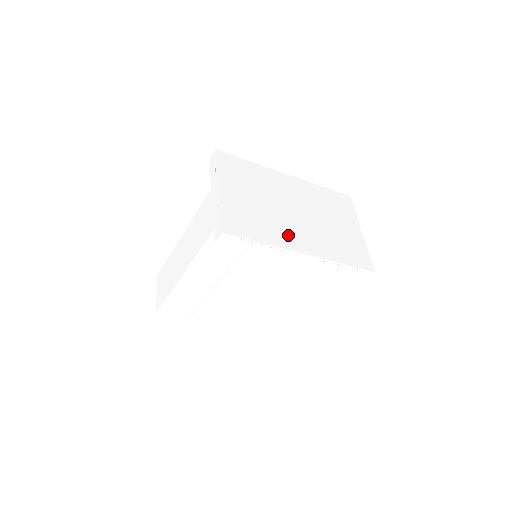
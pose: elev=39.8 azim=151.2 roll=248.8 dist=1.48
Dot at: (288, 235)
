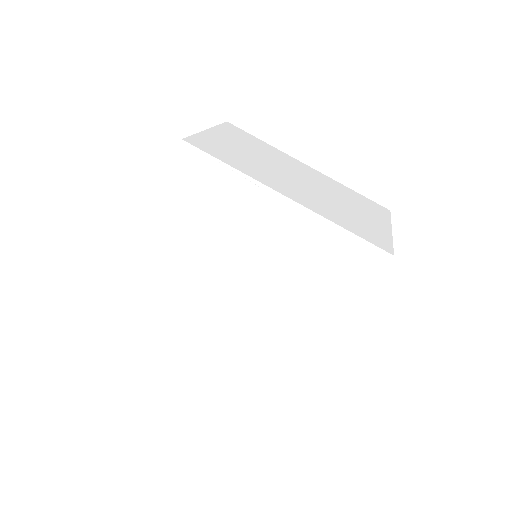
Dot at: (272, 180)
